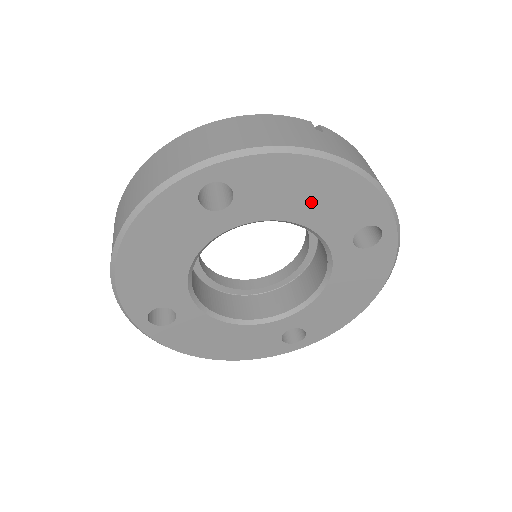
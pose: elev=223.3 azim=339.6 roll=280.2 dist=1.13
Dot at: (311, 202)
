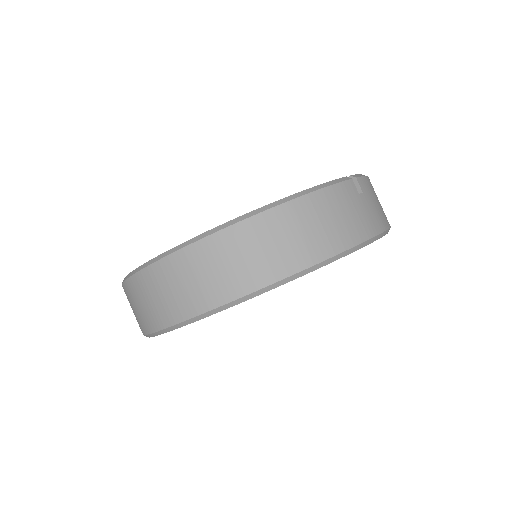
Dot at: occluded
